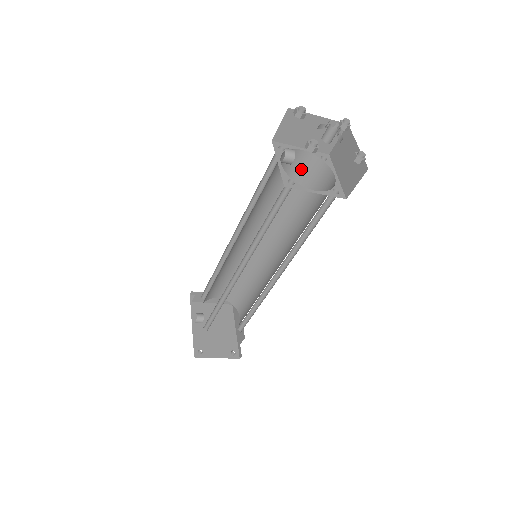
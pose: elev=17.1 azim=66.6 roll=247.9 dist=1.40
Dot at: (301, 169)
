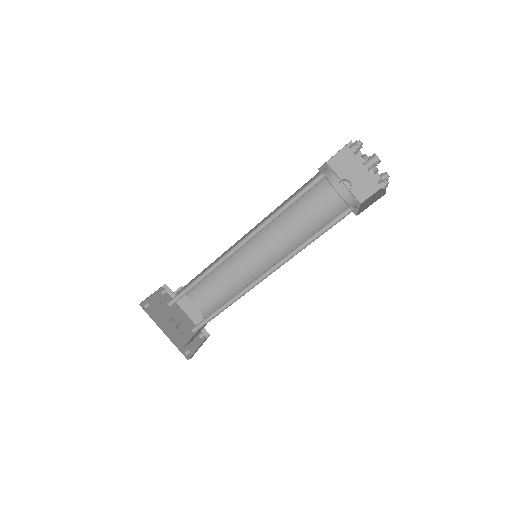
Dot at: occluded
